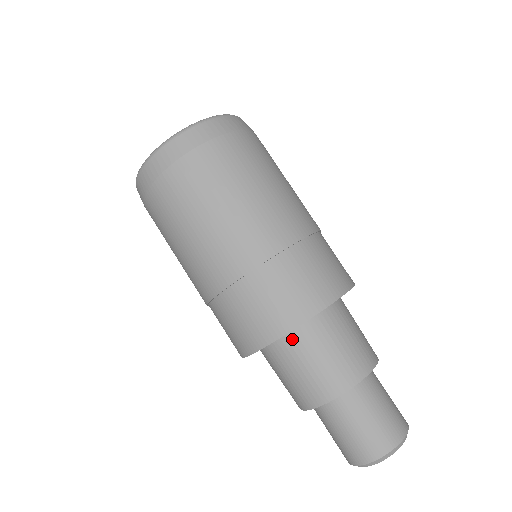
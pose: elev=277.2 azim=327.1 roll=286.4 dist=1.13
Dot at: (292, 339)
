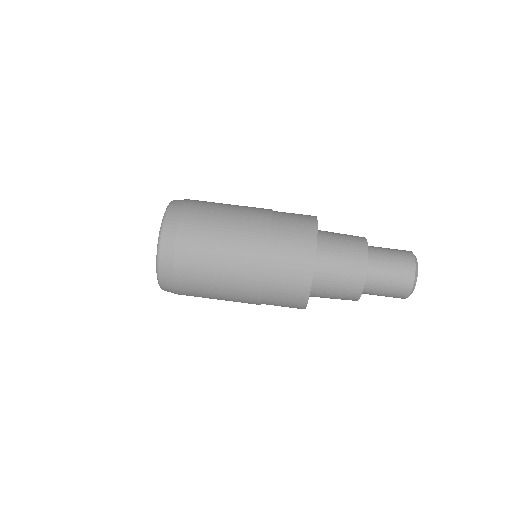
Dot at: (313, 295)
